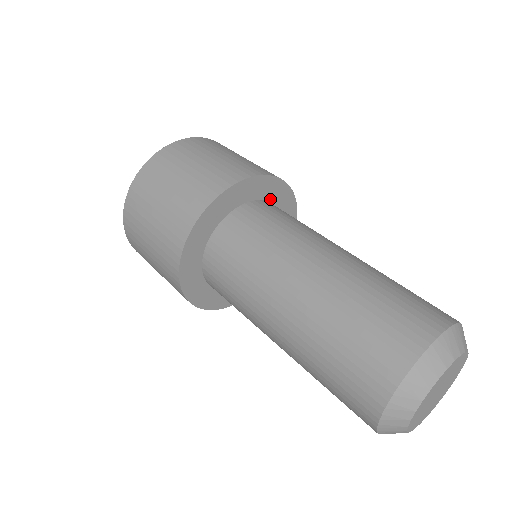
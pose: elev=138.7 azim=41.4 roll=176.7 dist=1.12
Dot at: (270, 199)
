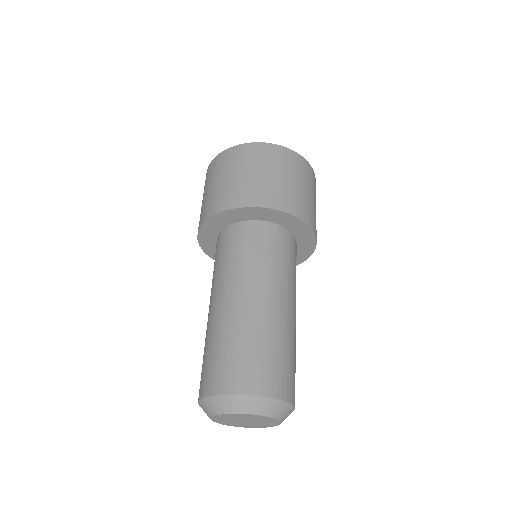
Dot at: (261, 219)
